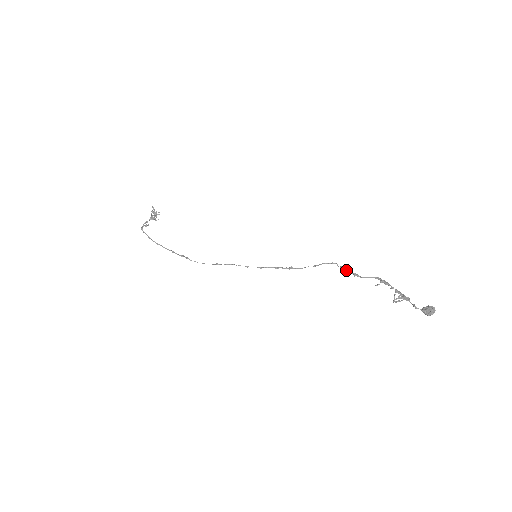
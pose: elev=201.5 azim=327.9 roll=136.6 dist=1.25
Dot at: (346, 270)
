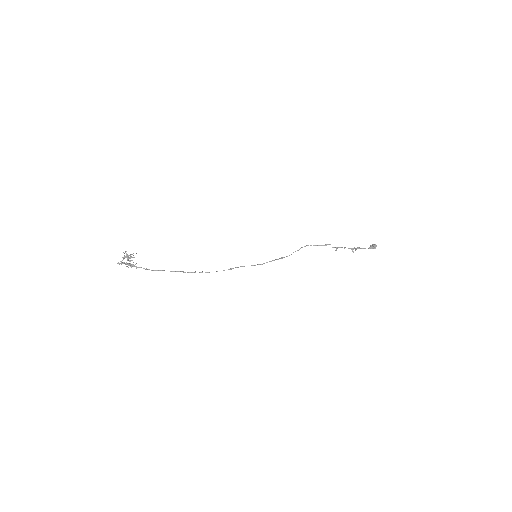
Dot at: (319, 245)
